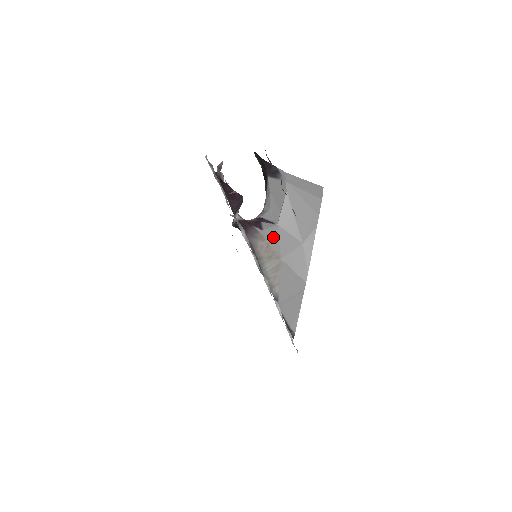
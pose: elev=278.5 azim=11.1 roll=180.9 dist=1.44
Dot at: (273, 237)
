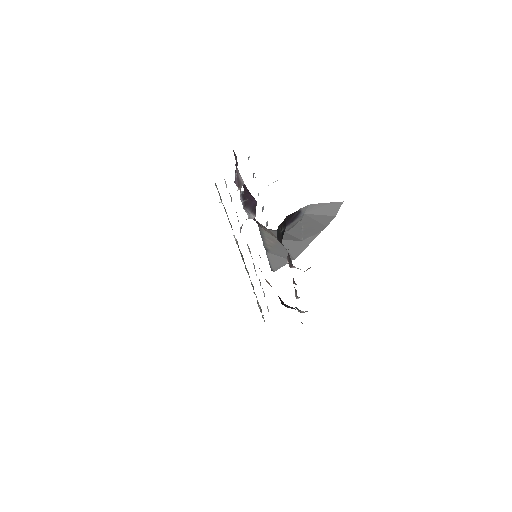
Dot at: occluded
